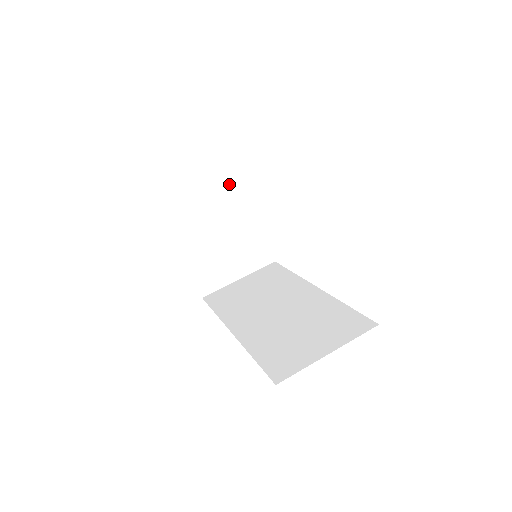
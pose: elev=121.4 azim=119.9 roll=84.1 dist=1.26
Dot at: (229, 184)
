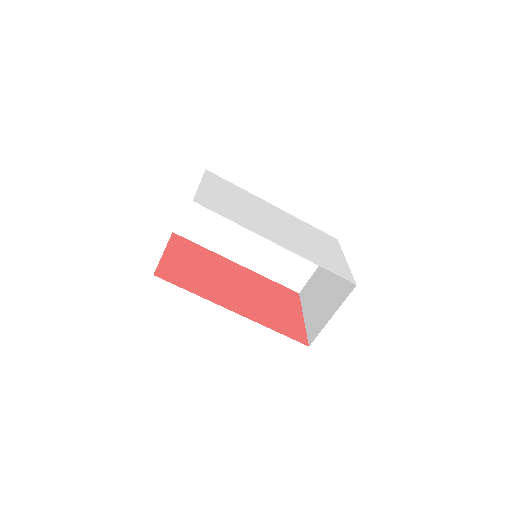
Dot at: occluded
